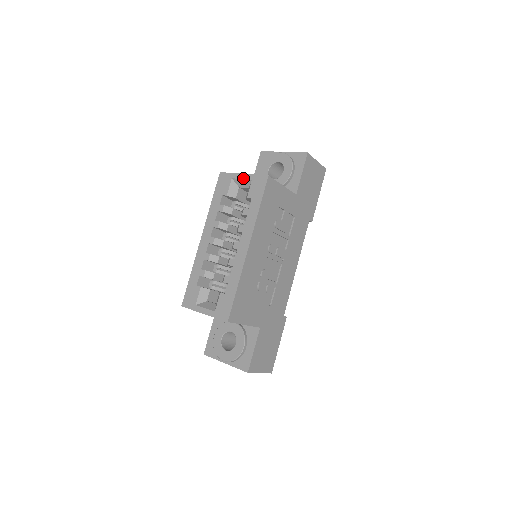
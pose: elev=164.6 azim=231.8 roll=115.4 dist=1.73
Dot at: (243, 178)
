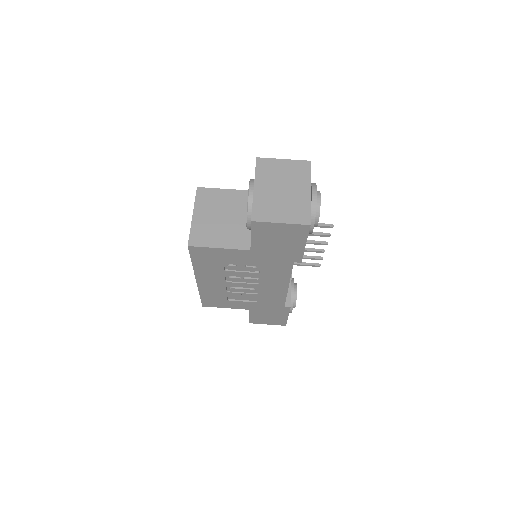
Dot at: occluded
